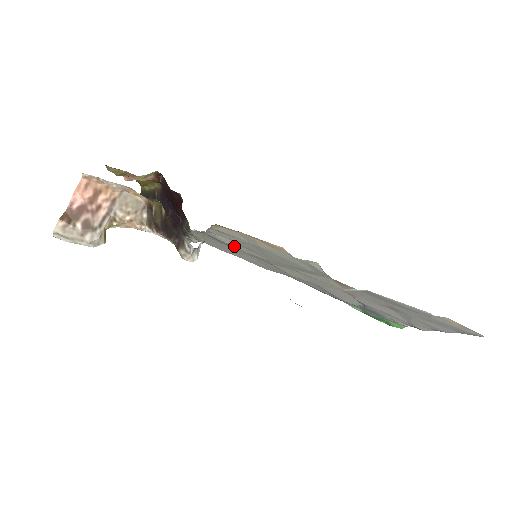
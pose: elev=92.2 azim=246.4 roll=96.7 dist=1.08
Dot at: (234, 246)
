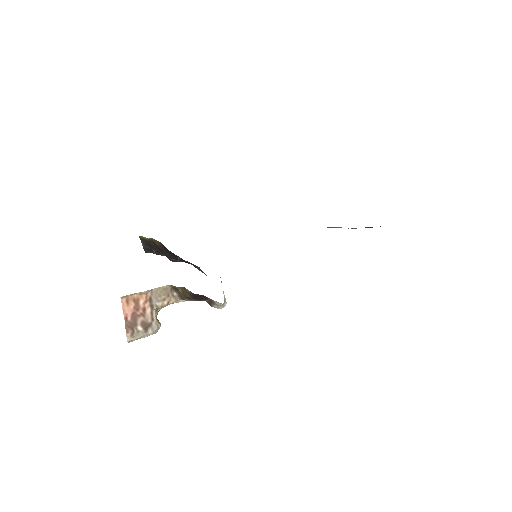
Dot at: occluded
